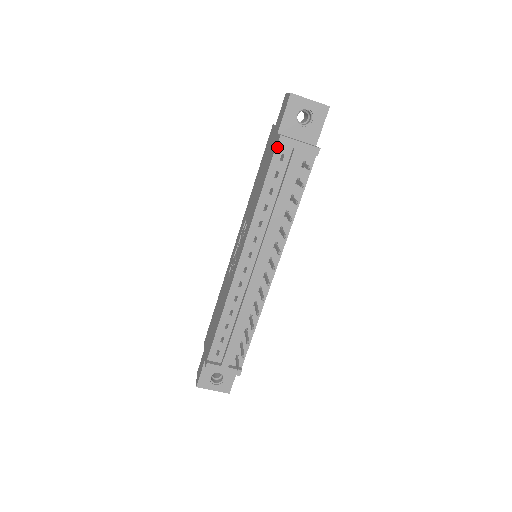
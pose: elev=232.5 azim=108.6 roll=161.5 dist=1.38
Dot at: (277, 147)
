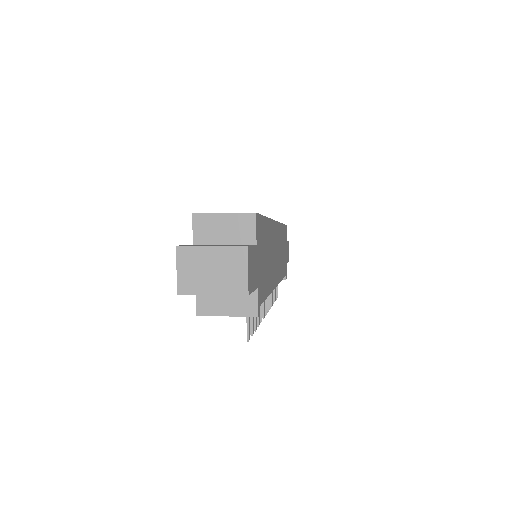
Dot at: occluded
